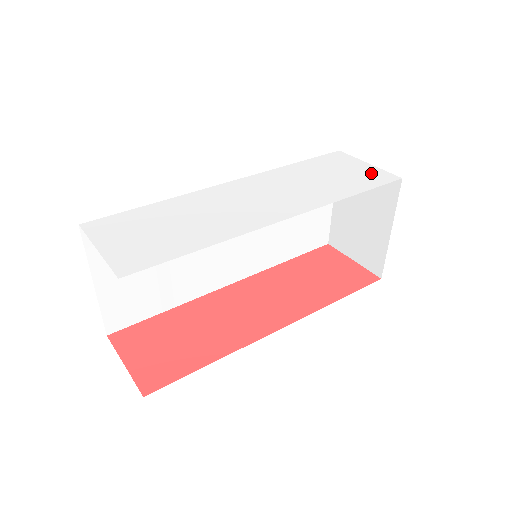
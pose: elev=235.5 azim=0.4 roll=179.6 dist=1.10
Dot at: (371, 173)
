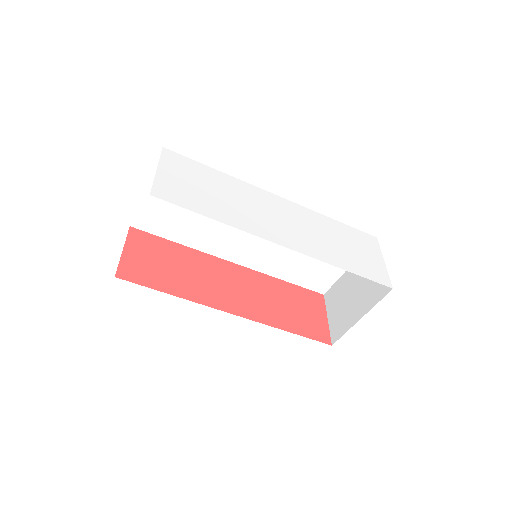
Dot at: (377, 268)
